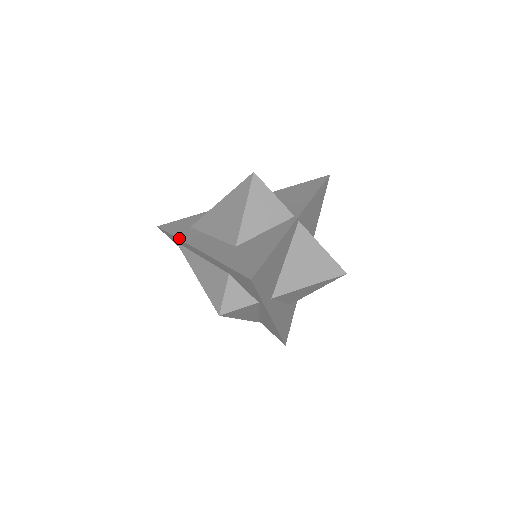
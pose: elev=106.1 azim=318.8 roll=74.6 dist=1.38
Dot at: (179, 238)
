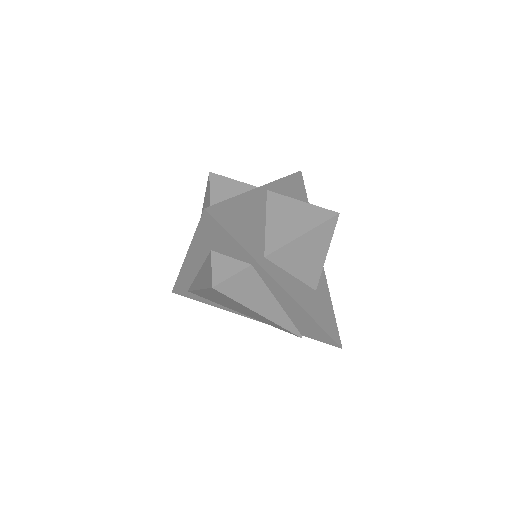
Dot at: (179, 273)
